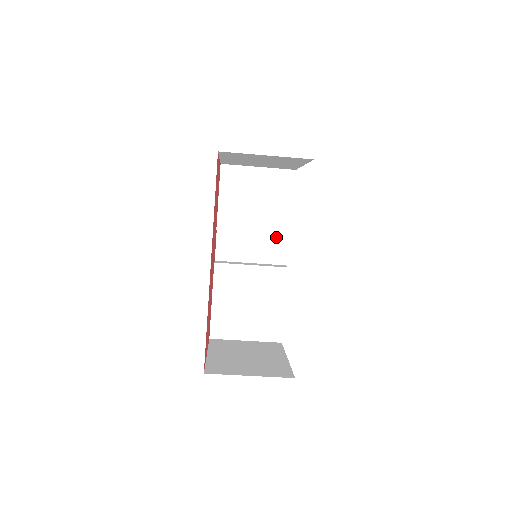
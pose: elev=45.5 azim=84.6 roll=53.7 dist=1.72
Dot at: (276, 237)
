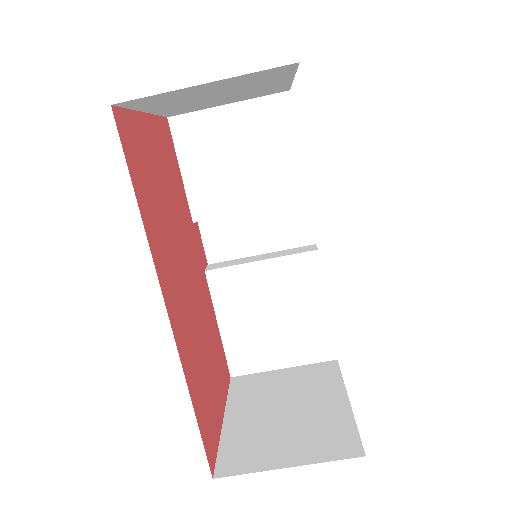
Dot at: (289, 206)
